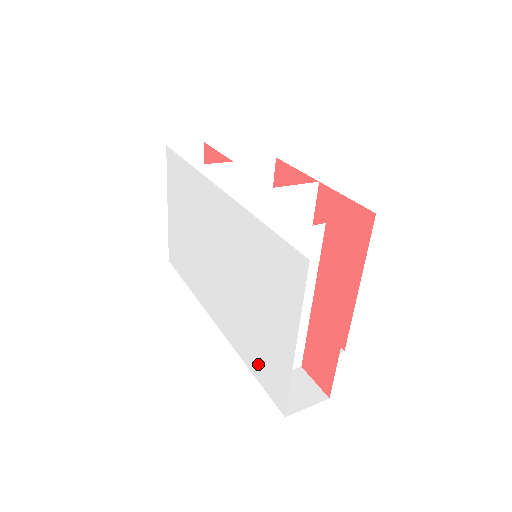
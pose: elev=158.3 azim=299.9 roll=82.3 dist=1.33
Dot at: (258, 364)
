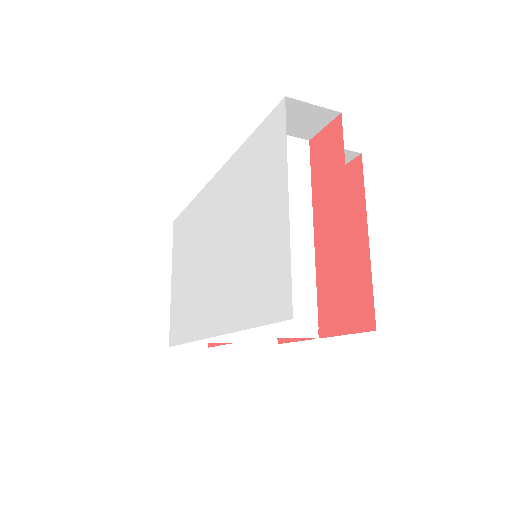
Dot at: (257, 300)
